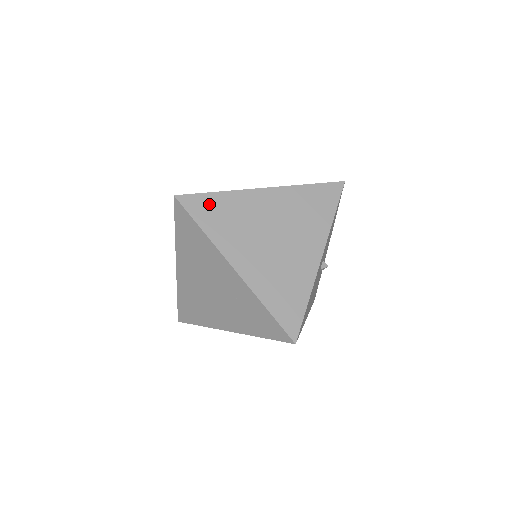
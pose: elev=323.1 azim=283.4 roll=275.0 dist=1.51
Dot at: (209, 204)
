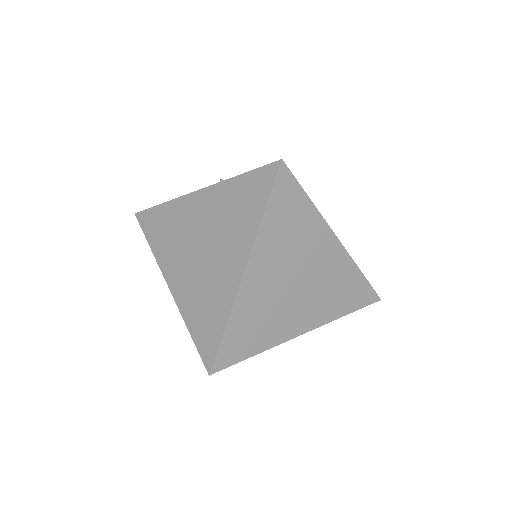
Dot at: (294, 200)
